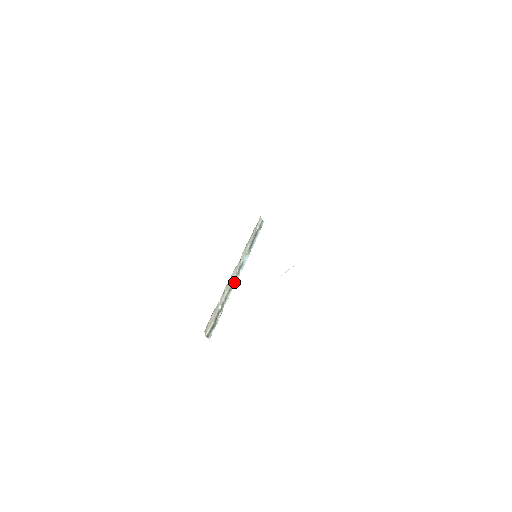
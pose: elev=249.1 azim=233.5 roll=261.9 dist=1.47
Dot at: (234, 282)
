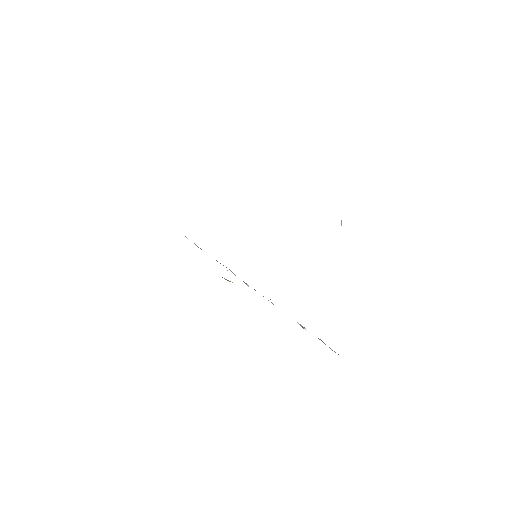
Dot at: occluded
